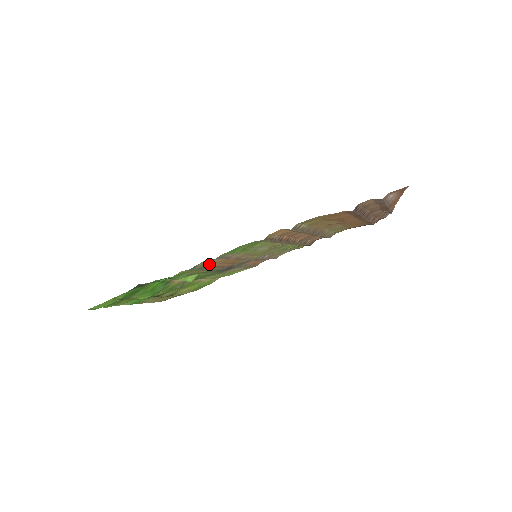
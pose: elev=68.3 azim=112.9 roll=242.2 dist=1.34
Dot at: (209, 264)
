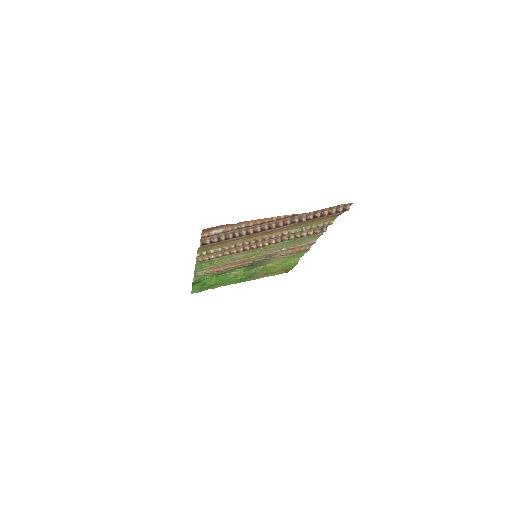
Dot at: (215, 270)
